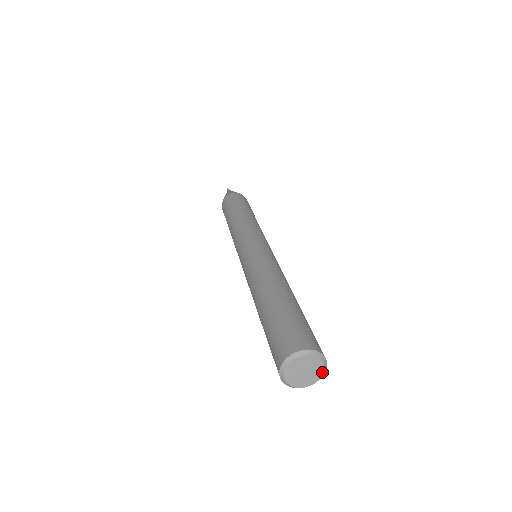
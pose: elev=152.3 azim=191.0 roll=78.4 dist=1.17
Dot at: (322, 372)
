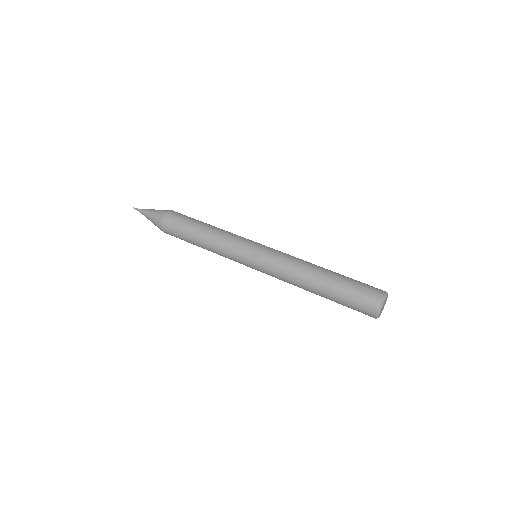
Dot at: occluded
